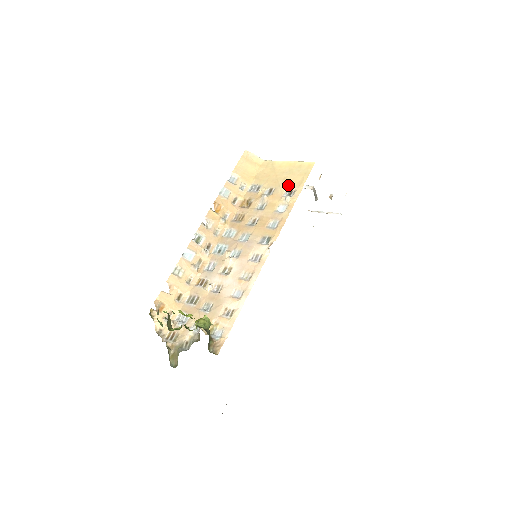
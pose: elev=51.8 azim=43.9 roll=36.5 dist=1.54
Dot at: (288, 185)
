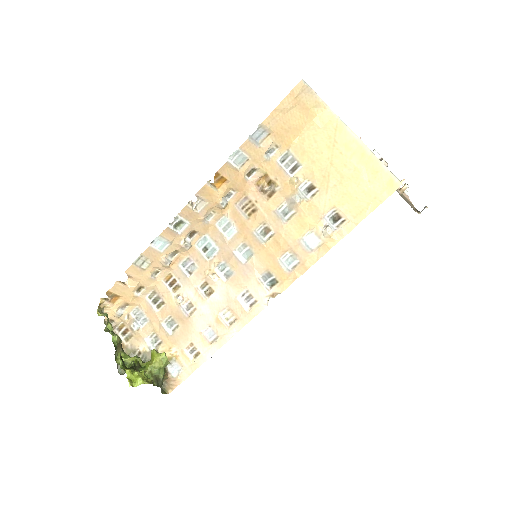
Dot at: (339, 201)
